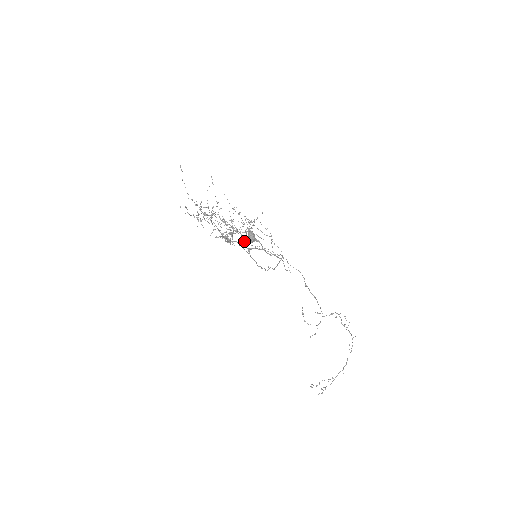
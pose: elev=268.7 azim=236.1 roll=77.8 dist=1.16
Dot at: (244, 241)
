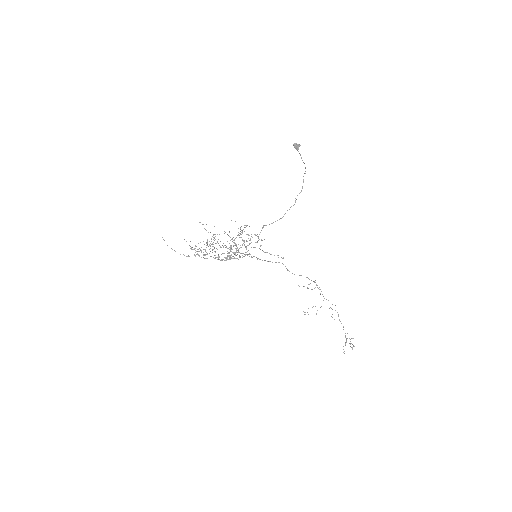
Dot at: occluded
